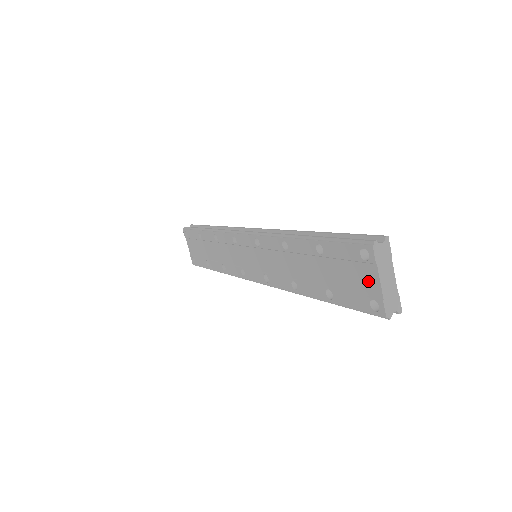
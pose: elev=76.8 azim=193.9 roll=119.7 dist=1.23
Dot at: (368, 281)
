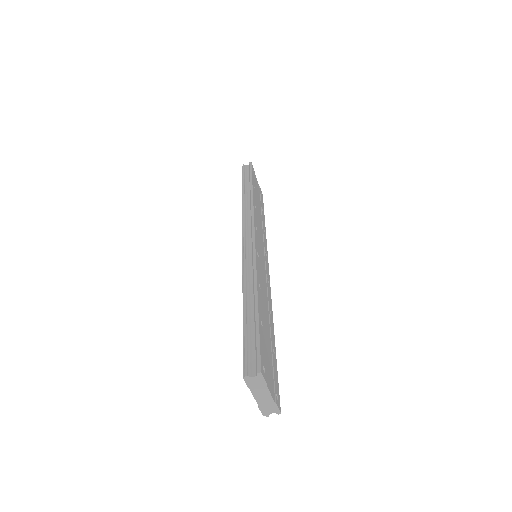
Dot at: occluded
